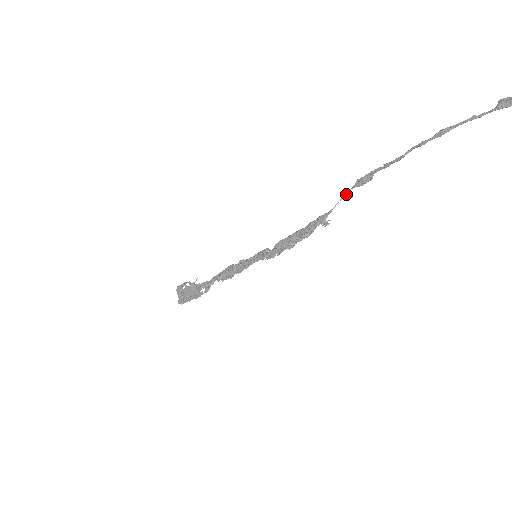
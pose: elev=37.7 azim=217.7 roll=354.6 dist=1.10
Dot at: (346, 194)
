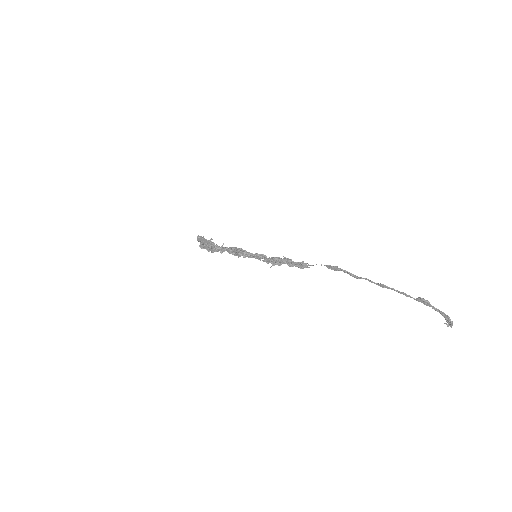
Dot at: occluded
